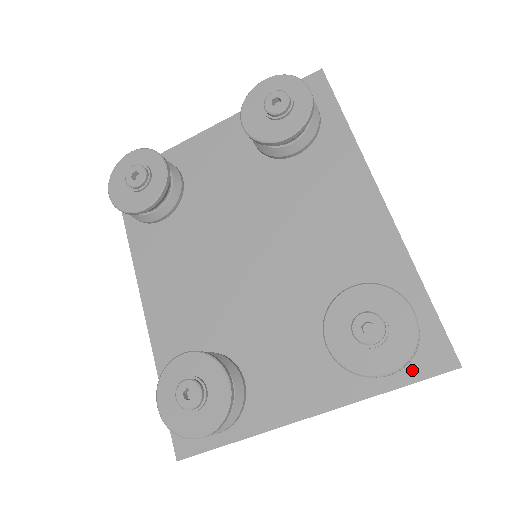
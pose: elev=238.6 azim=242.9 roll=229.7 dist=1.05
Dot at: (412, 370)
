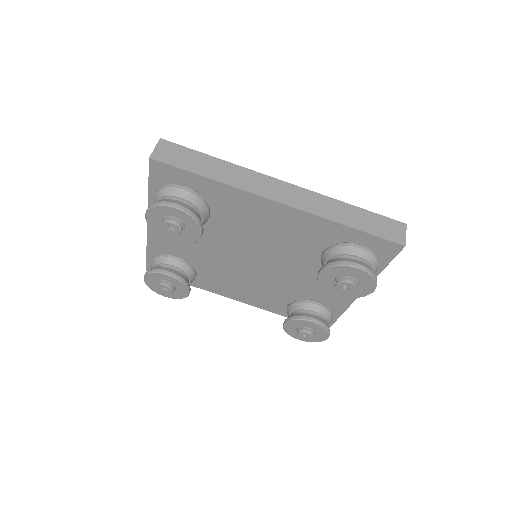
Dot at: (384, 259)
